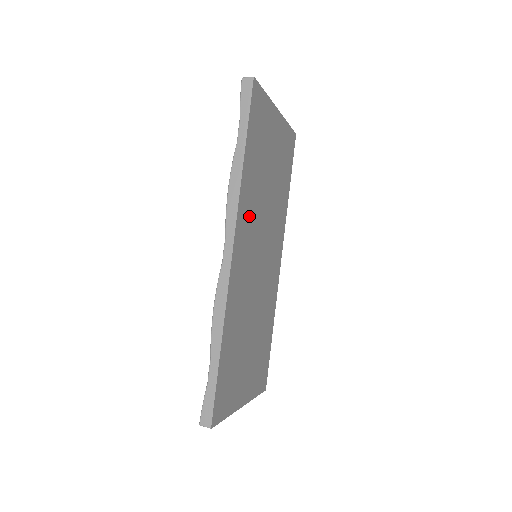
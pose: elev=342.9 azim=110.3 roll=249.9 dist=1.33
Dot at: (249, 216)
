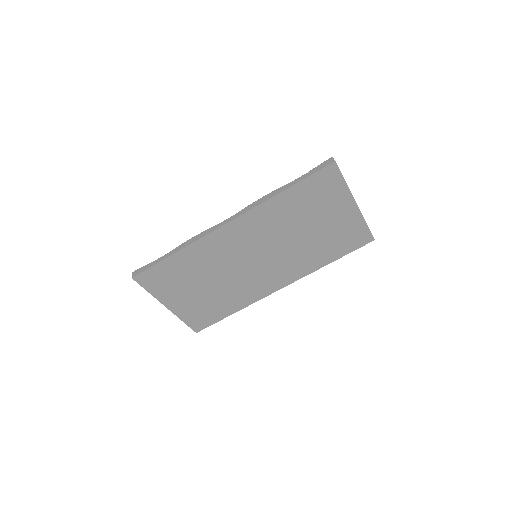
Dot at: (262, 225)
